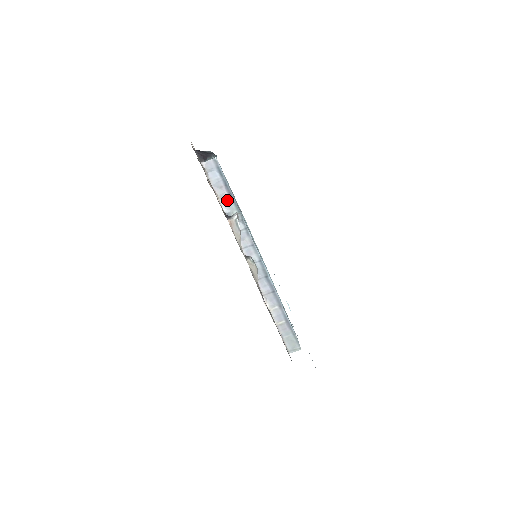
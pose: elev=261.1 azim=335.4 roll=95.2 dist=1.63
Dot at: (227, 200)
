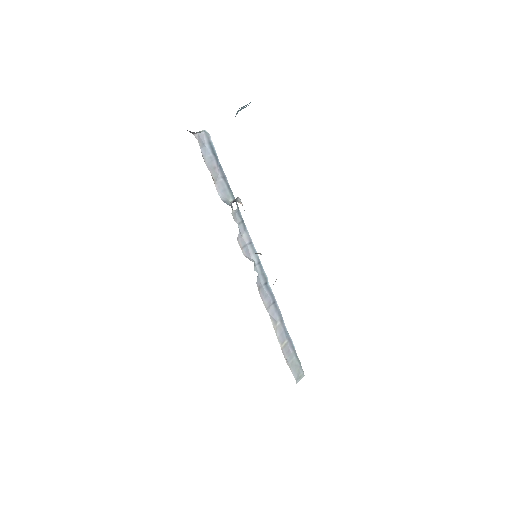
Dot at: (222, 185)
